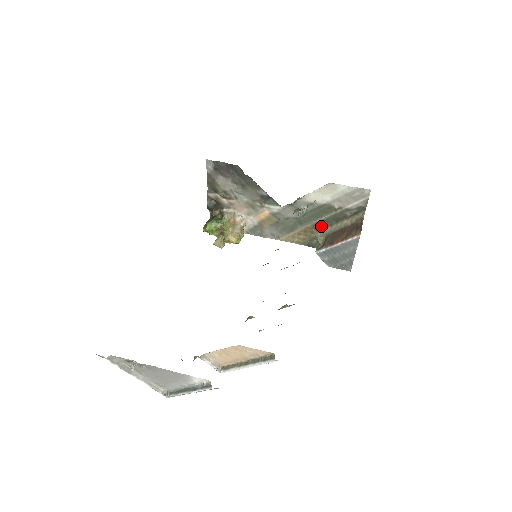
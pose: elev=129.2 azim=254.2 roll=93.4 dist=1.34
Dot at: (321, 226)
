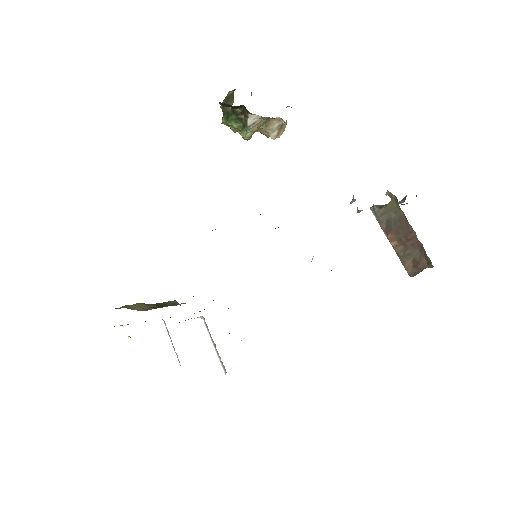
Dot at: occluded
